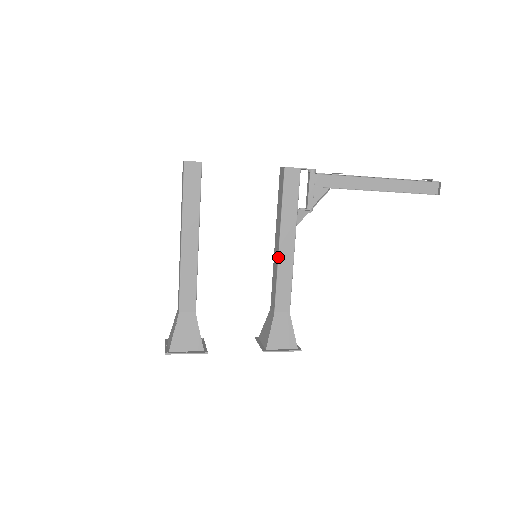
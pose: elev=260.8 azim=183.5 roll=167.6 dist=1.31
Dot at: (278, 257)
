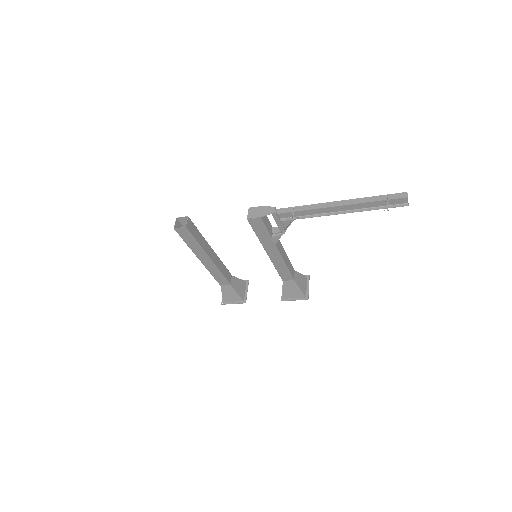
Dot at: (270, 259)
